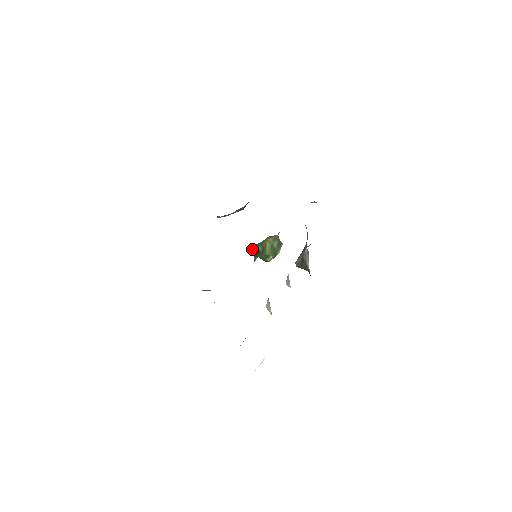
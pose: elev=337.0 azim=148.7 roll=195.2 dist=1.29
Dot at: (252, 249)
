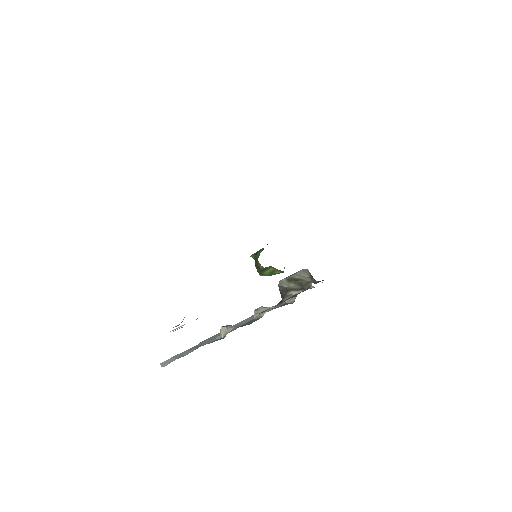
Dot at: (257, 256)
